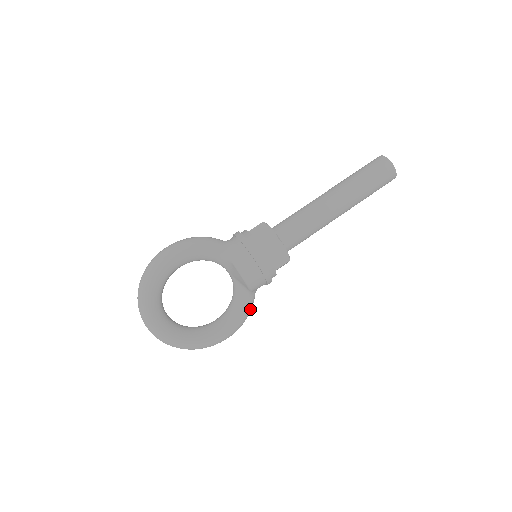
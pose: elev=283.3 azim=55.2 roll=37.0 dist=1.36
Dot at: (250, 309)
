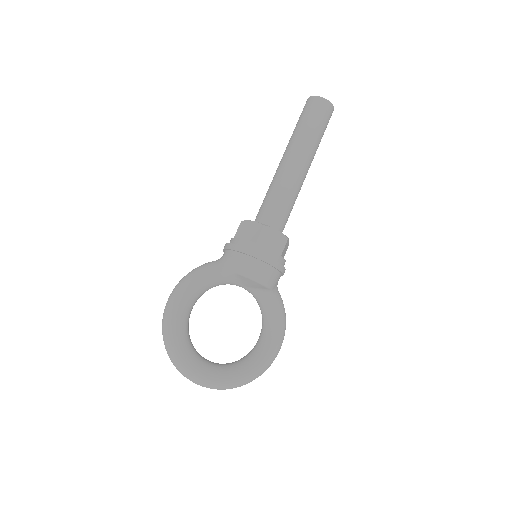
Dot at: (283, 308)
